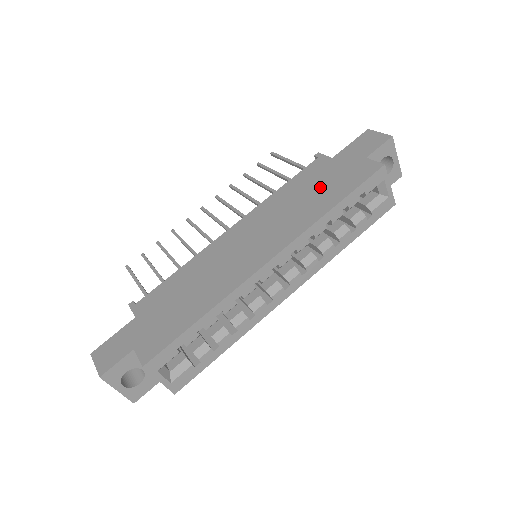
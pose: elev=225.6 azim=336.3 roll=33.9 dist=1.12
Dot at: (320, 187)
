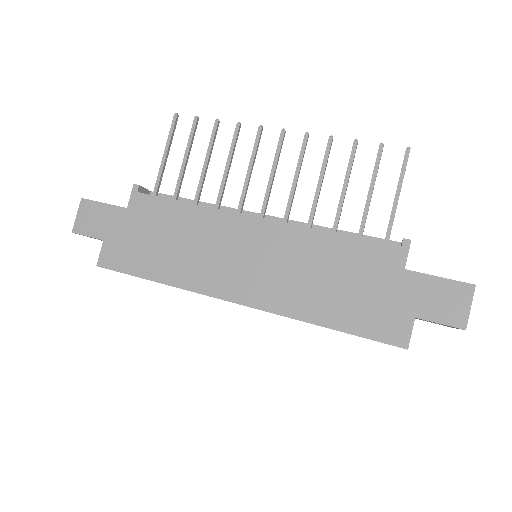
Dot at: (349, 289)
